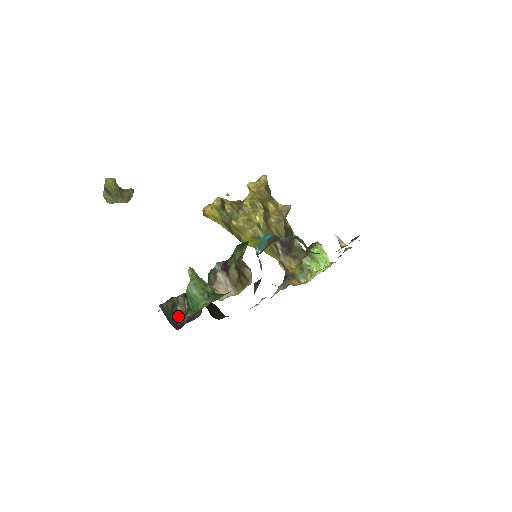
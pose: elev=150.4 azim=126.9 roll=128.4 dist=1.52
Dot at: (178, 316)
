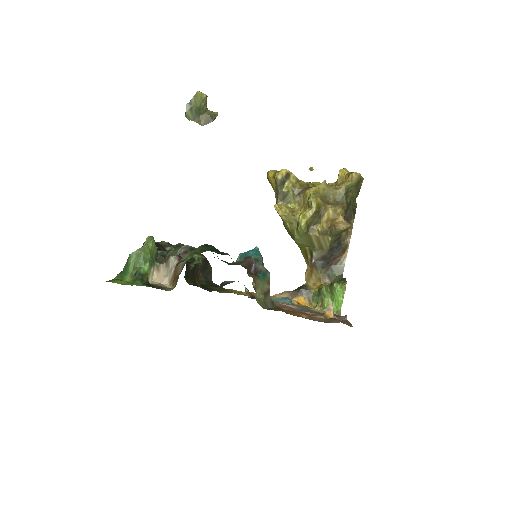
Dot at: occluded
